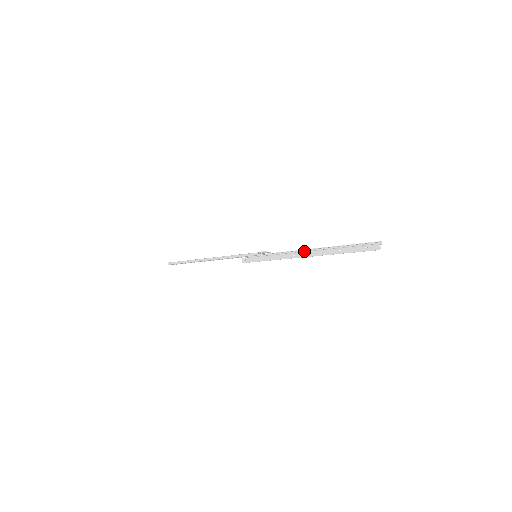
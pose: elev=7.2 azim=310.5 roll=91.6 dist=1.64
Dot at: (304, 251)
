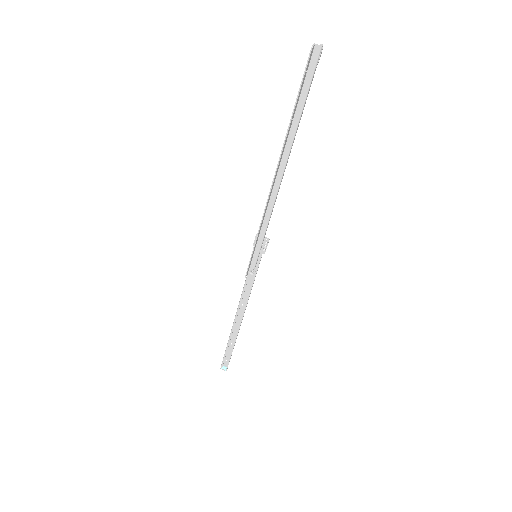
Dot at: (275, 180)
